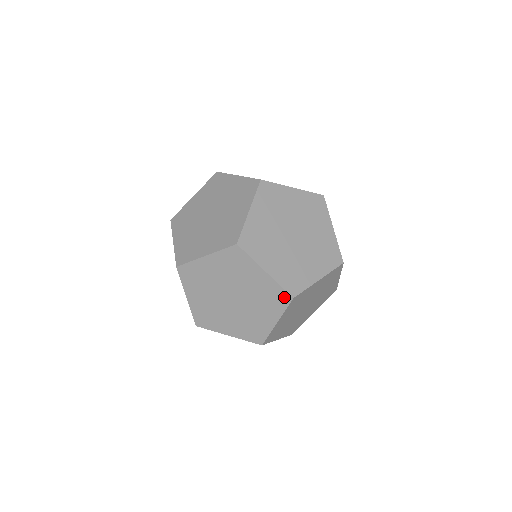
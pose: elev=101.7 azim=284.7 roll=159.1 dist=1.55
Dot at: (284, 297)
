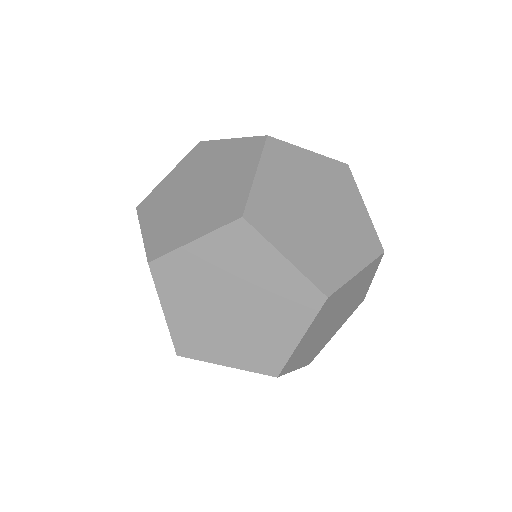
Dot at: (314, 297)
